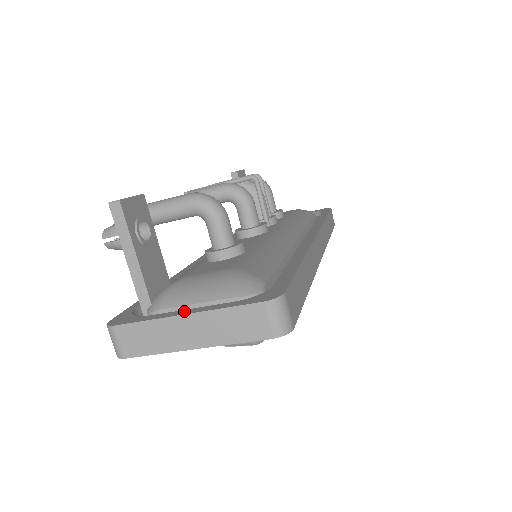
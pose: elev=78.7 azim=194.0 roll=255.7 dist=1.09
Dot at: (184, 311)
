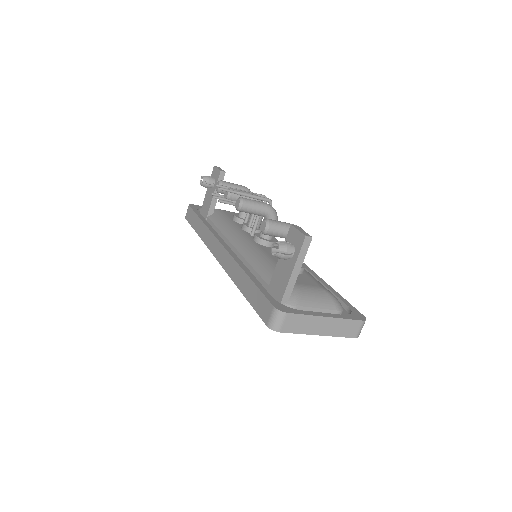
Dot at: (323, 314)
